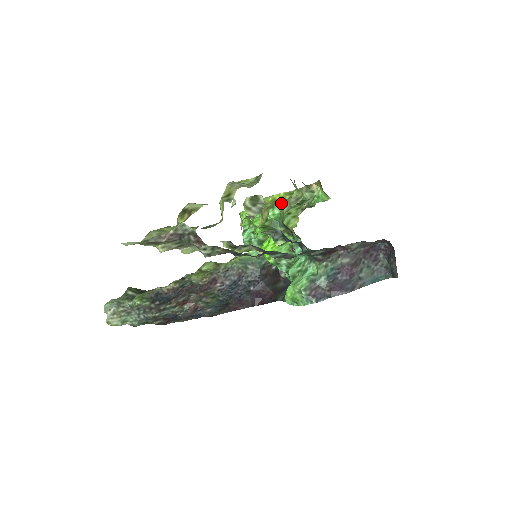
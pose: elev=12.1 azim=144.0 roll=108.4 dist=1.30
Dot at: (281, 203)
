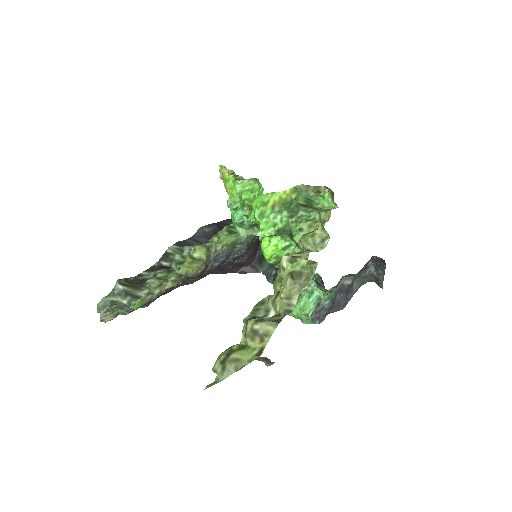
Dot at: (288, 206)
